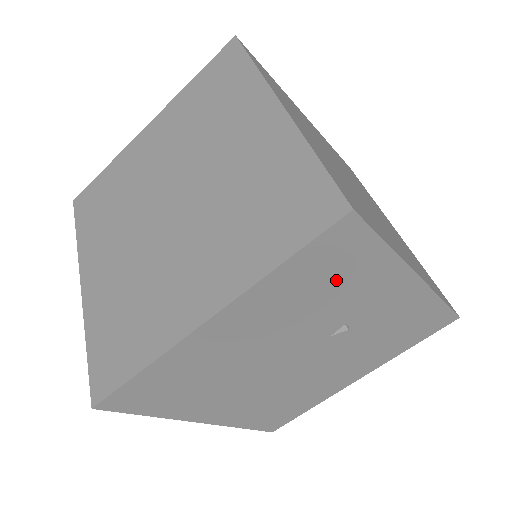
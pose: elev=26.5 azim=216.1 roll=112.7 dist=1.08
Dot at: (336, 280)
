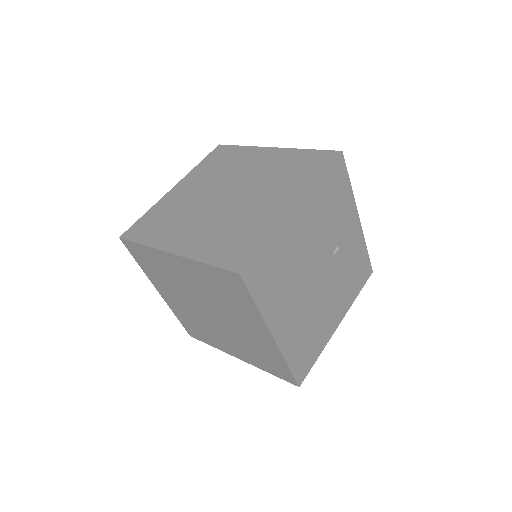
Dot at: (336, 200)
